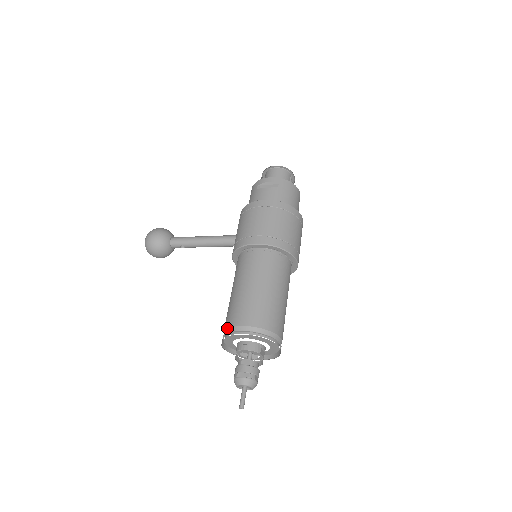
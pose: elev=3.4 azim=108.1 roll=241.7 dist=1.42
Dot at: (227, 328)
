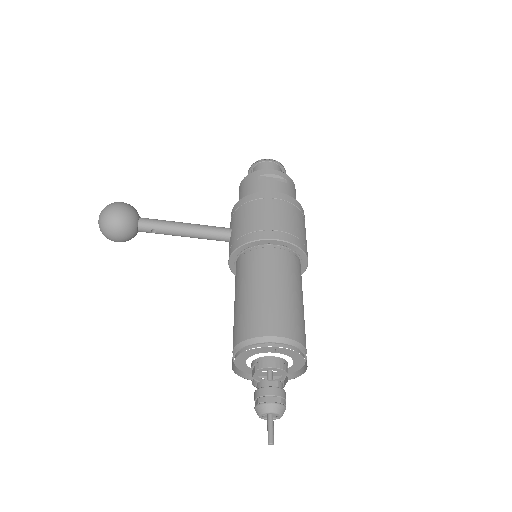
Dot at: (250, 338)
